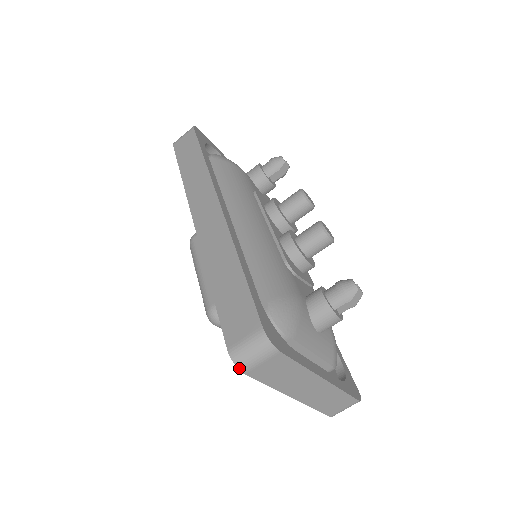
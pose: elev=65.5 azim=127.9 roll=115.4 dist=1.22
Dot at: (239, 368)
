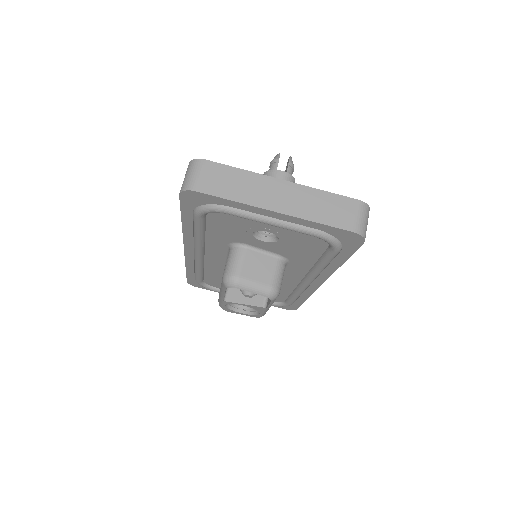
Dot at: (188, 190)
